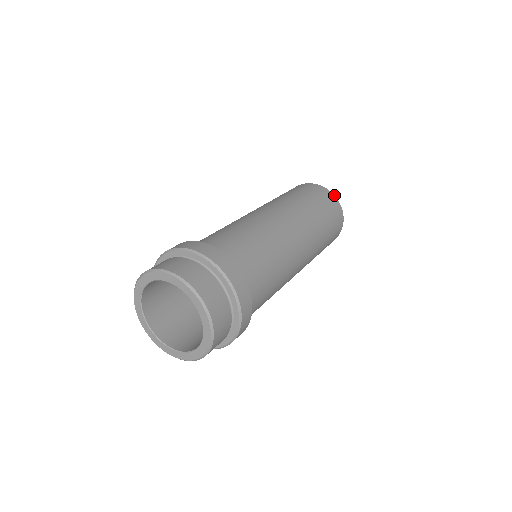
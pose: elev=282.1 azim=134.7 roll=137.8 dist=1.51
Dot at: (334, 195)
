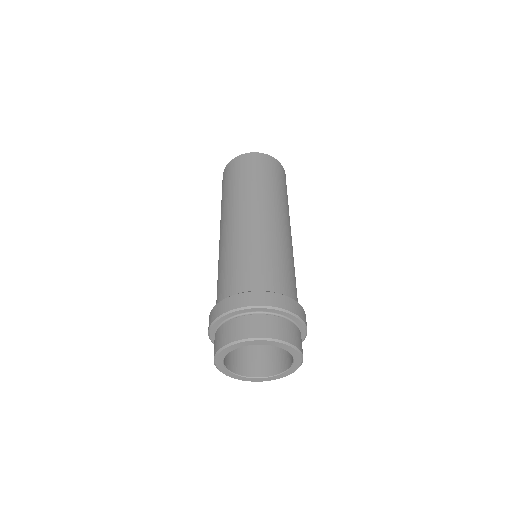
Dot at: (255, 152)
